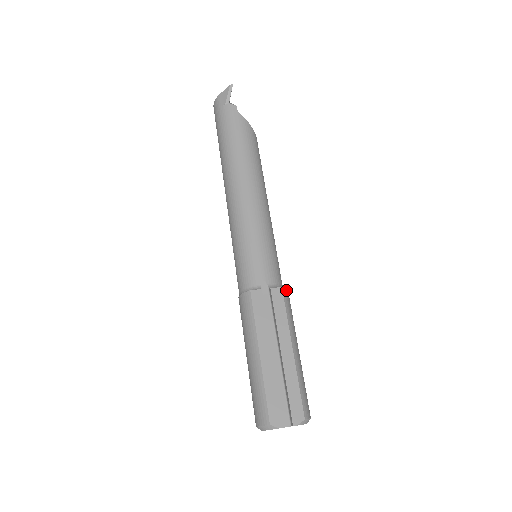
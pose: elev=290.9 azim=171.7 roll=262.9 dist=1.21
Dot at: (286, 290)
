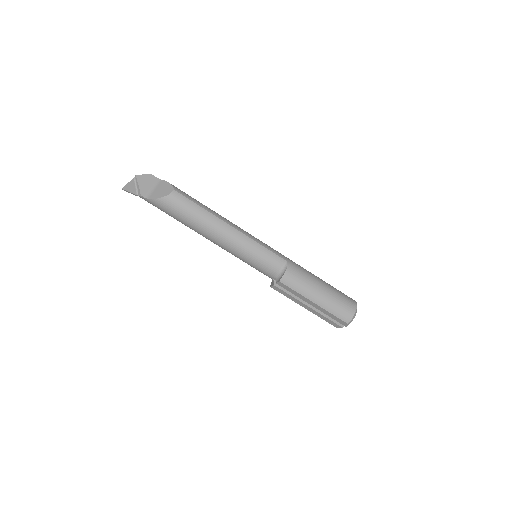
Dot at: (283, 278)
